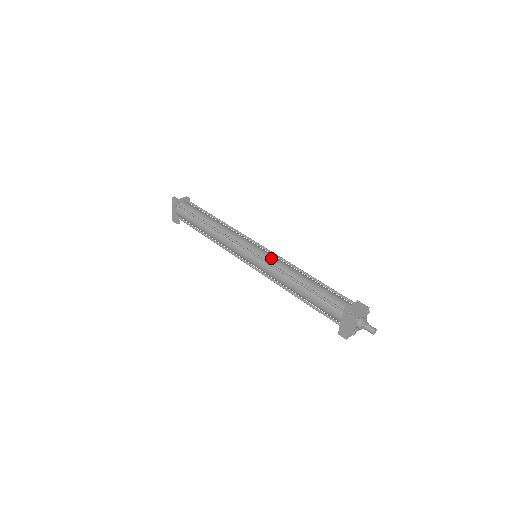
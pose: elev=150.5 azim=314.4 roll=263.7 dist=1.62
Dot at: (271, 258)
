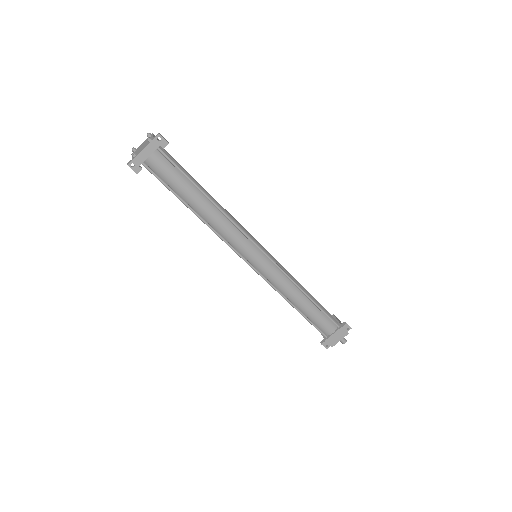
Dot at: occluded
